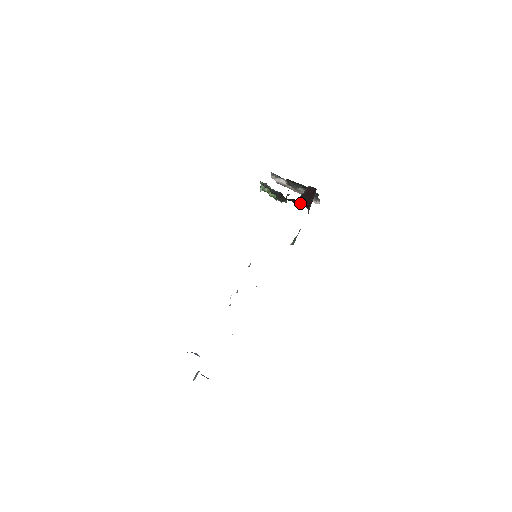
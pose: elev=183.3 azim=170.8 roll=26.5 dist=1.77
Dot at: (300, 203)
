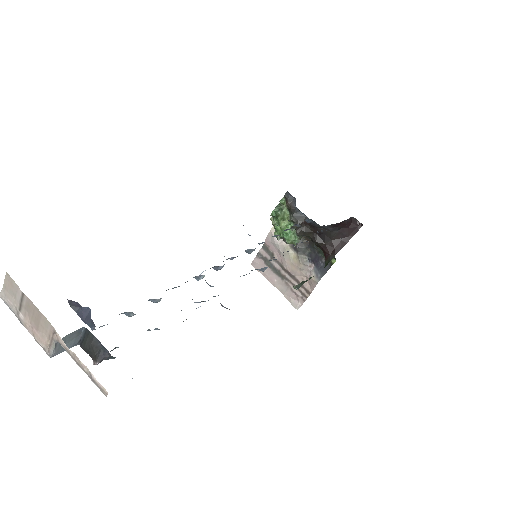
Dot at: (323, 245)
